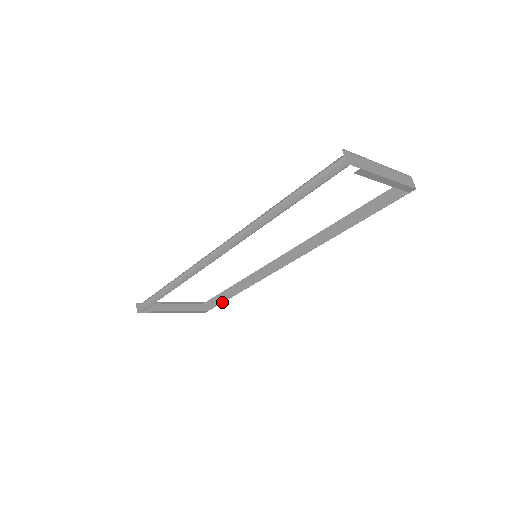
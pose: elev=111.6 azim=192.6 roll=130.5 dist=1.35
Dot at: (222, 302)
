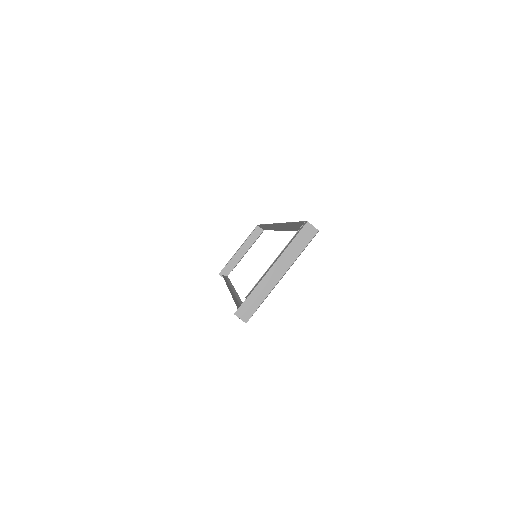
Dot at: occluded
